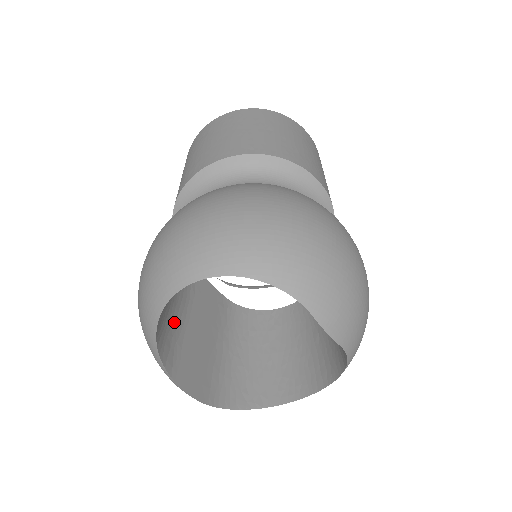
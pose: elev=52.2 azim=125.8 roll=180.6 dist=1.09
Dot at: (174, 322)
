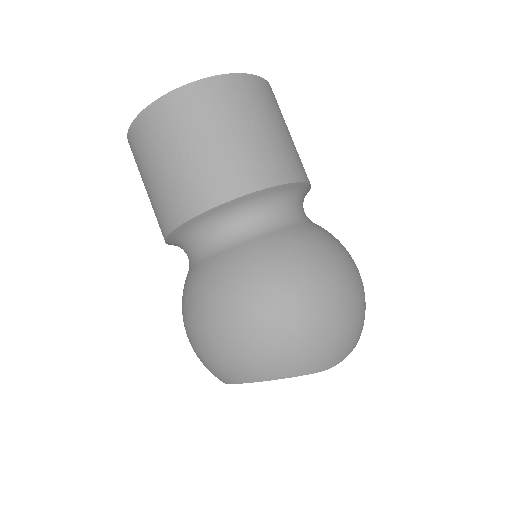
Dot at: occluded
